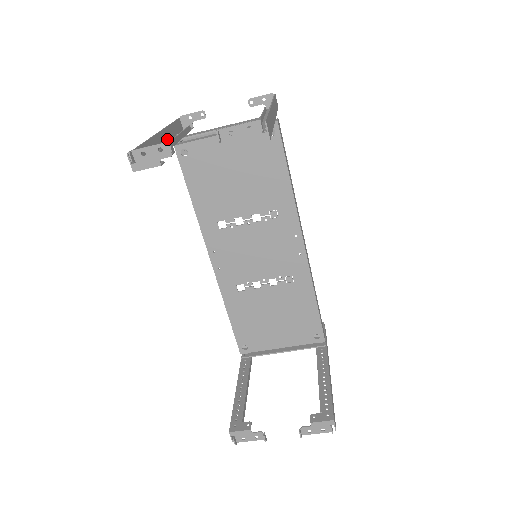
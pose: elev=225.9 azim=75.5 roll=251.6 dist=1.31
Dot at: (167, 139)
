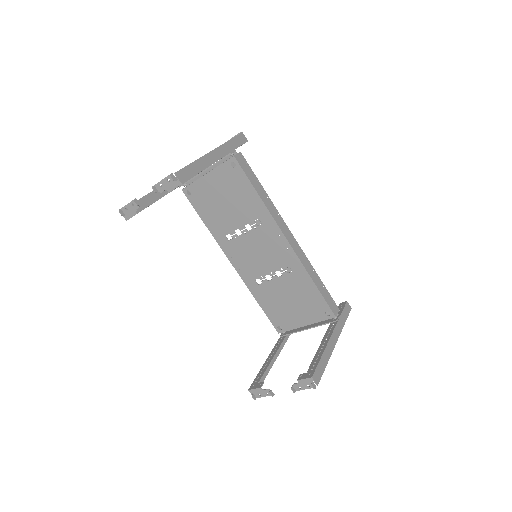
Dot at: occluded
